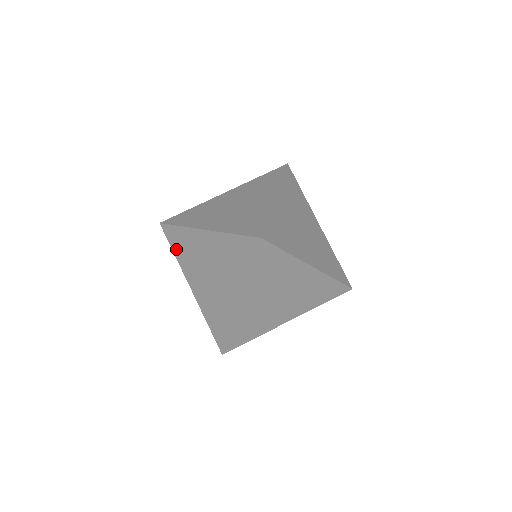
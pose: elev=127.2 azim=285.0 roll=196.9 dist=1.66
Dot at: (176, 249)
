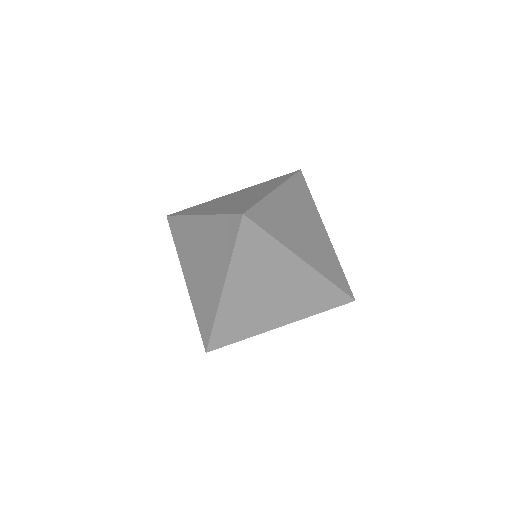
Dot at: (177, 240)
